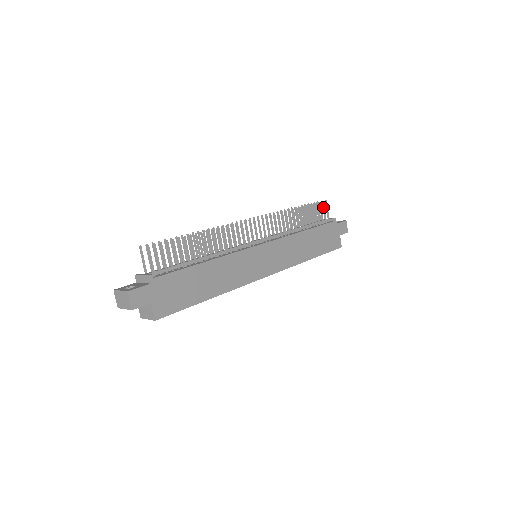
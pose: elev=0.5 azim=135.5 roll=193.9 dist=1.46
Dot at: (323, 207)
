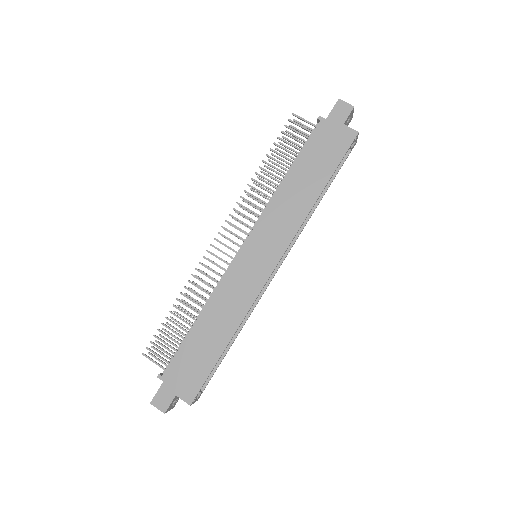
Dot at: occluded
